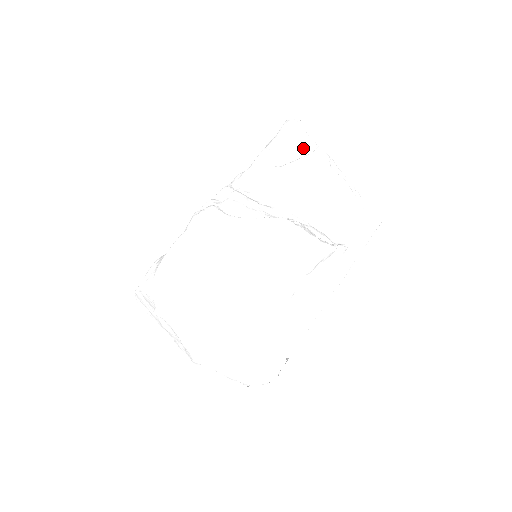
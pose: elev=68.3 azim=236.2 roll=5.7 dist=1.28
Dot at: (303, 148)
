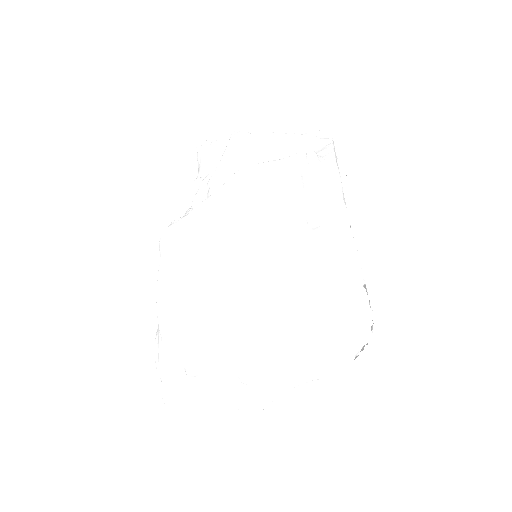
Dot at: (222, 149)
